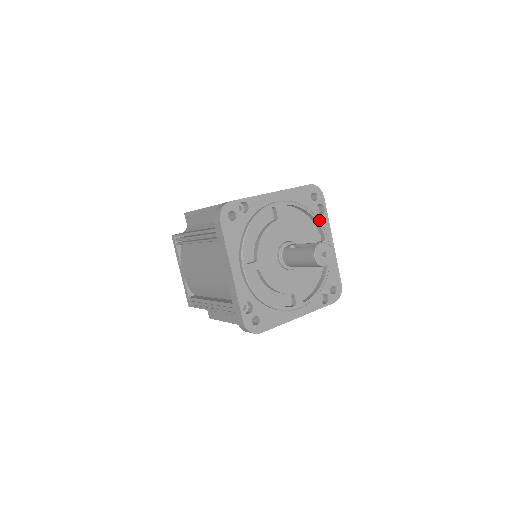
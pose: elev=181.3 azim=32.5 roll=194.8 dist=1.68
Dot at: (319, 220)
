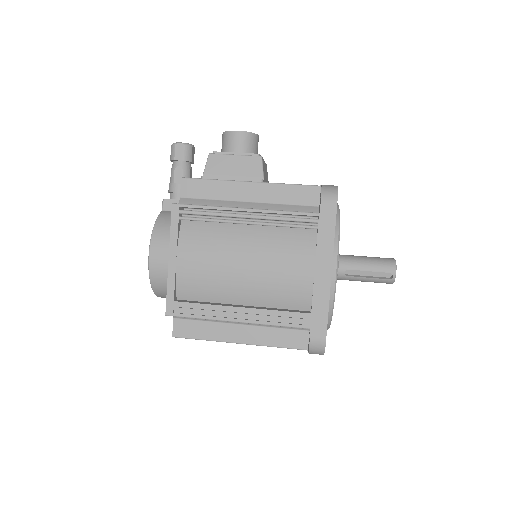
Dot at: (338, 210)
